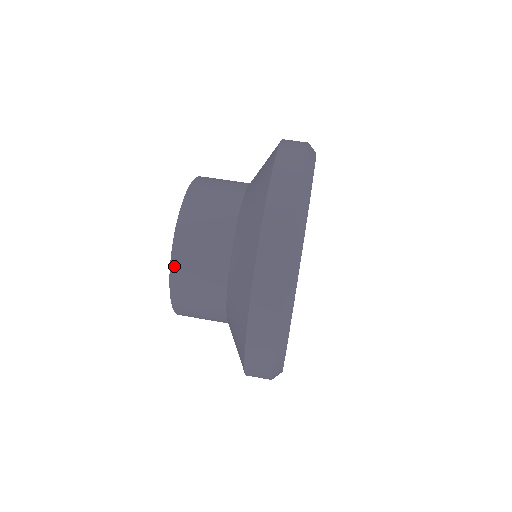
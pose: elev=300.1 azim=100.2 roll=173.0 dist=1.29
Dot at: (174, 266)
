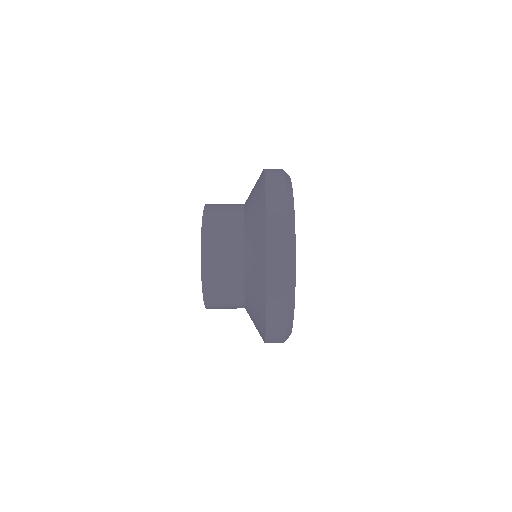
Dot at: (207, 205)
